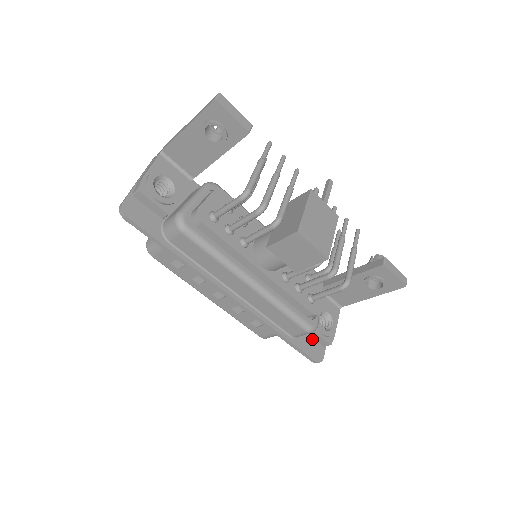
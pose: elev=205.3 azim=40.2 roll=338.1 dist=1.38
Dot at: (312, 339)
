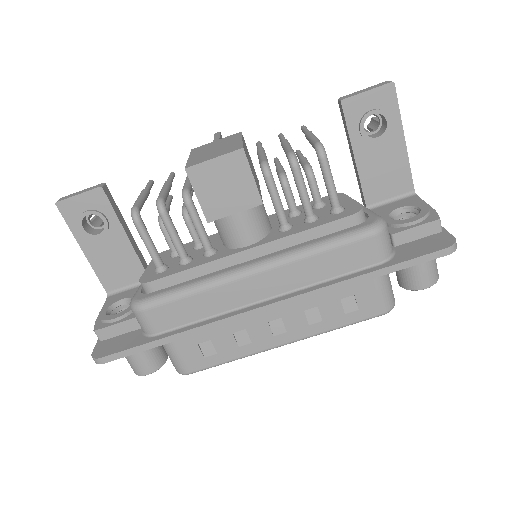
Dot at: (415, 242)
